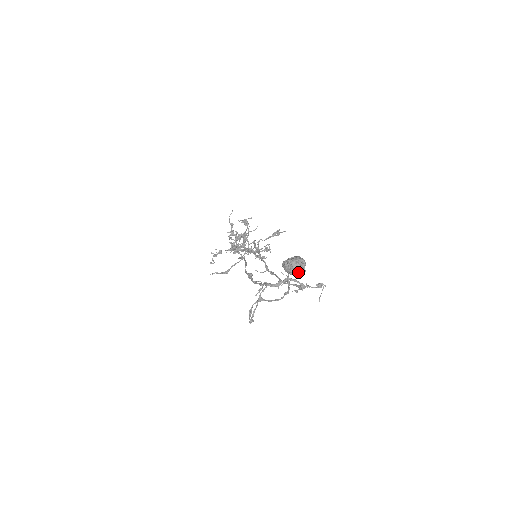
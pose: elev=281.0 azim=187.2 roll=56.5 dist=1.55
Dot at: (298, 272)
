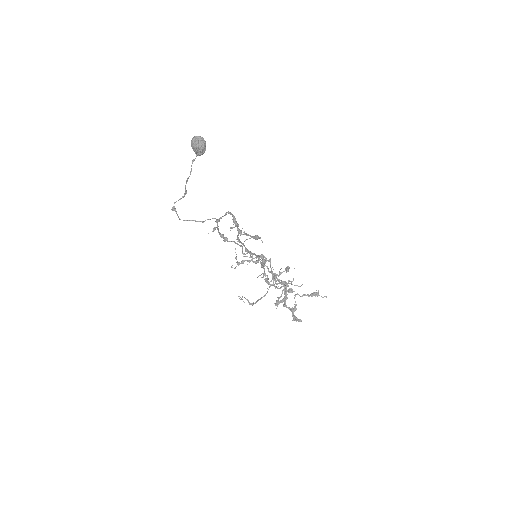
Dot at: (193, 140)
